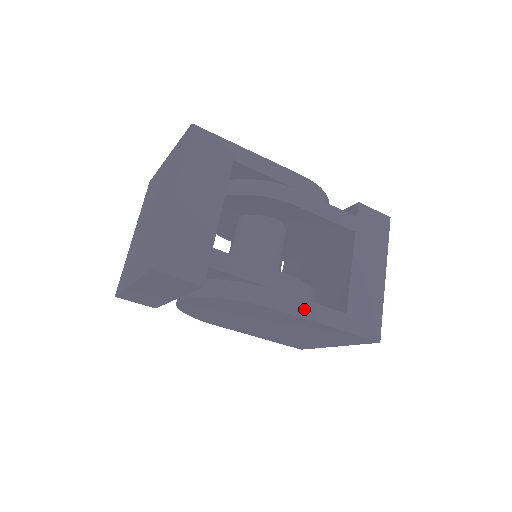
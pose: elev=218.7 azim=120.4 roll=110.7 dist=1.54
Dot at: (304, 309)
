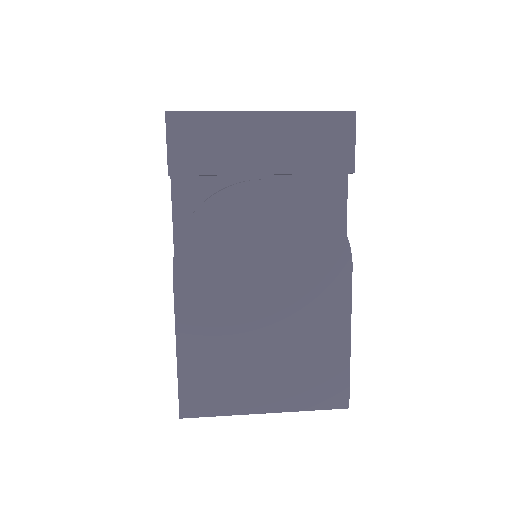
Dot at: occluded
